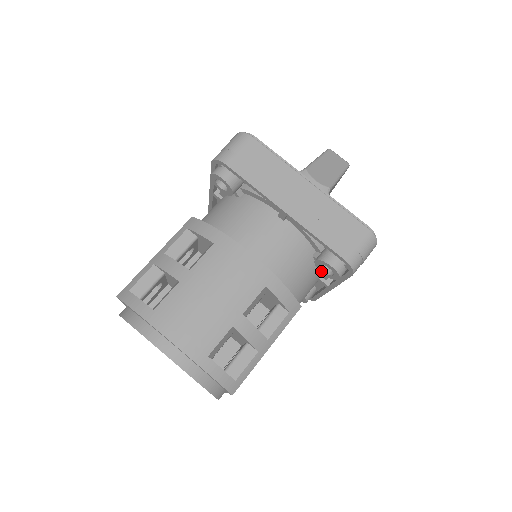
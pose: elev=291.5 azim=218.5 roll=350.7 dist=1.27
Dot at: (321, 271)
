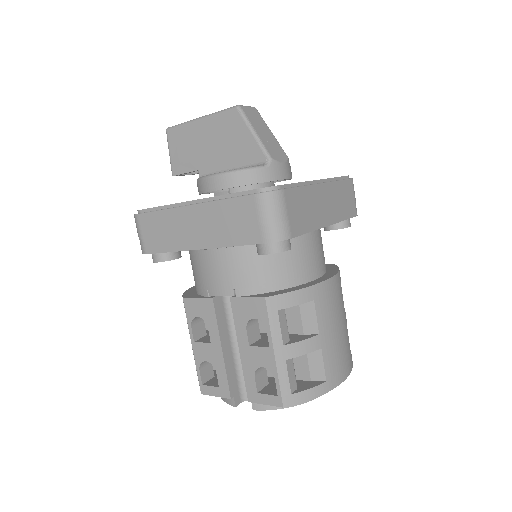
Dot at: occluded
